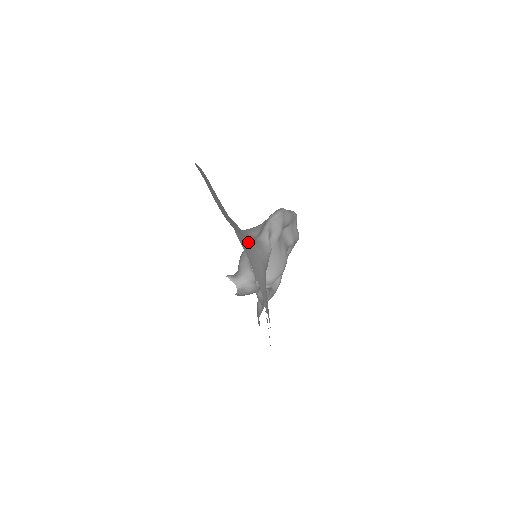
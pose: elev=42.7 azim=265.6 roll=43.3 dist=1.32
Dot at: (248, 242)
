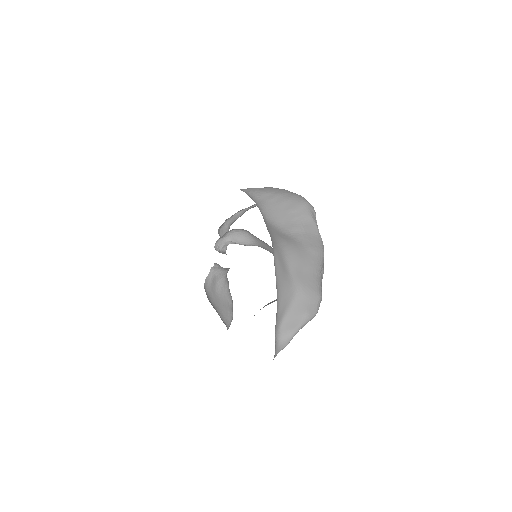
Dot at: occluded
